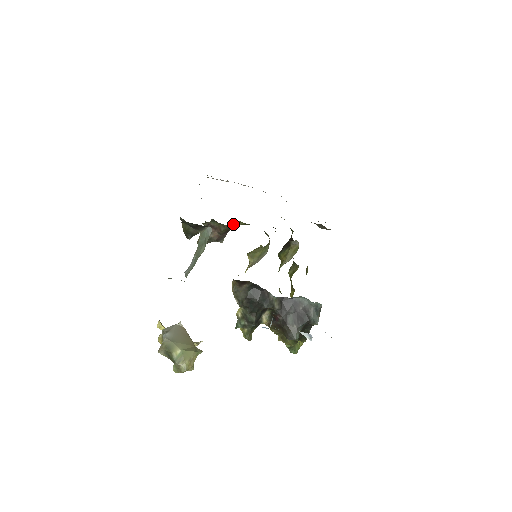
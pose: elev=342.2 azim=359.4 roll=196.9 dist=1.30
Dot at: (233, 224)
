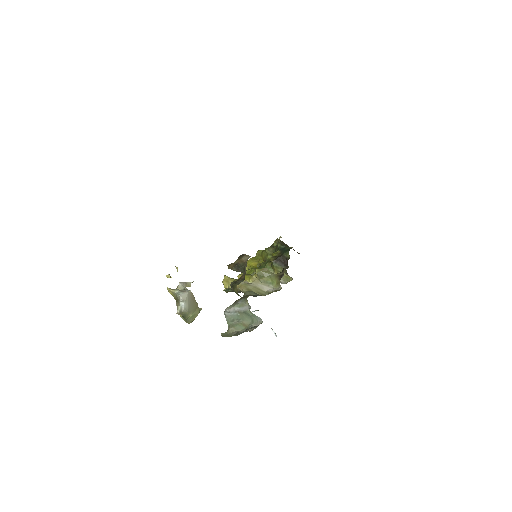
Dot at: occluded
